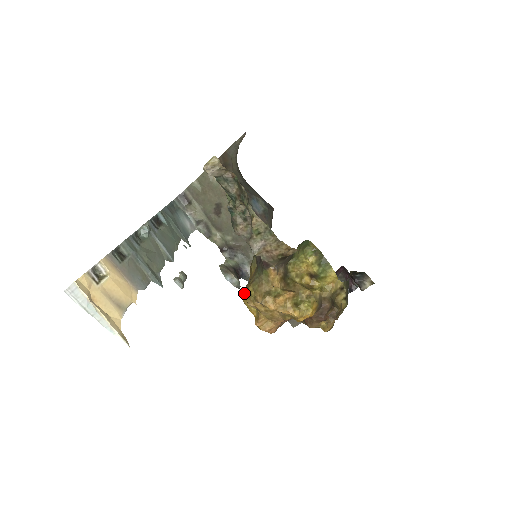
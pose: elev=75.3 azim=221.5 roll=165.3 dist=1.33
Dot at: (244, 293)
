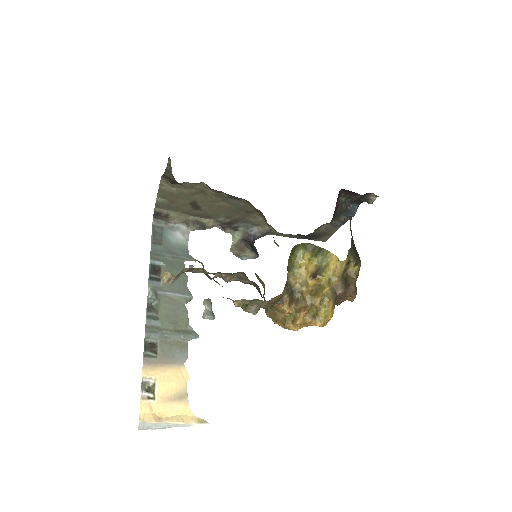
Dot at: occluded
